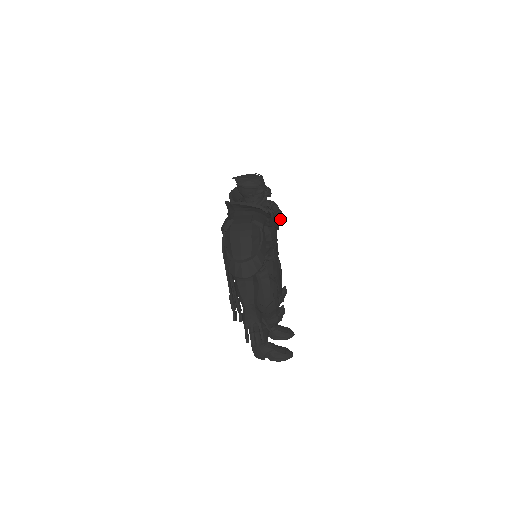
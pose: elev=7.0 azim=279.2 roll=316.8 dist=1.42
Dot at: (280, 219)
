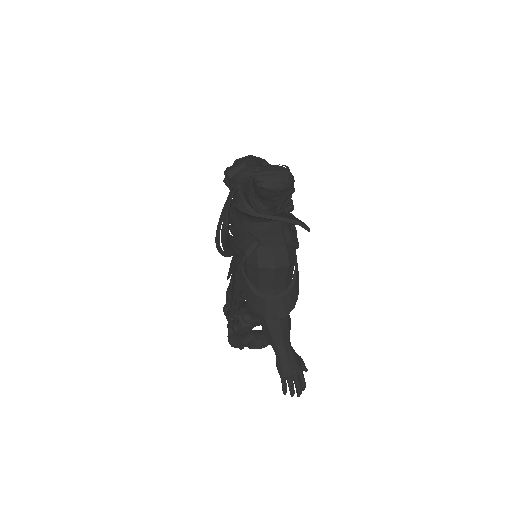
Dot at: (289, 209)
